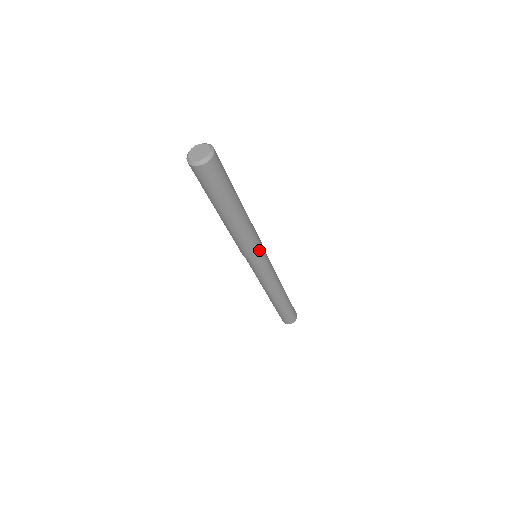
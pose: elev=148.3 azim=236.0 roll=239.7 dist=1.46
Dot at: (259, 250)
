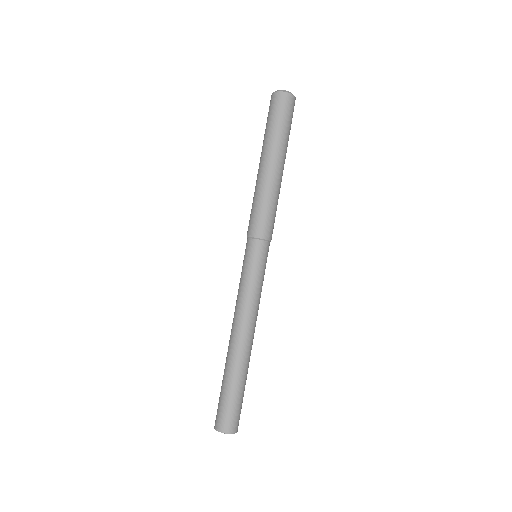
Dot at: (266, 235)
